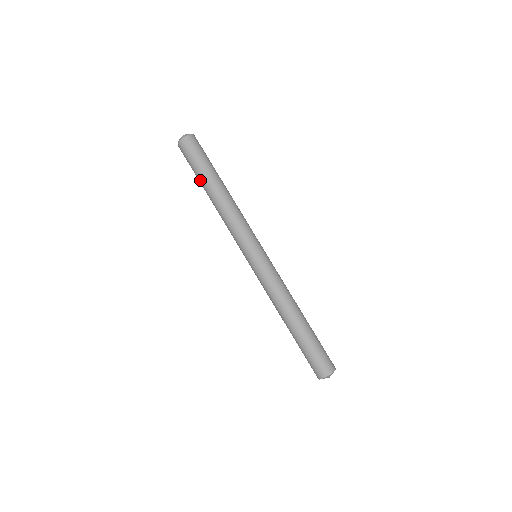
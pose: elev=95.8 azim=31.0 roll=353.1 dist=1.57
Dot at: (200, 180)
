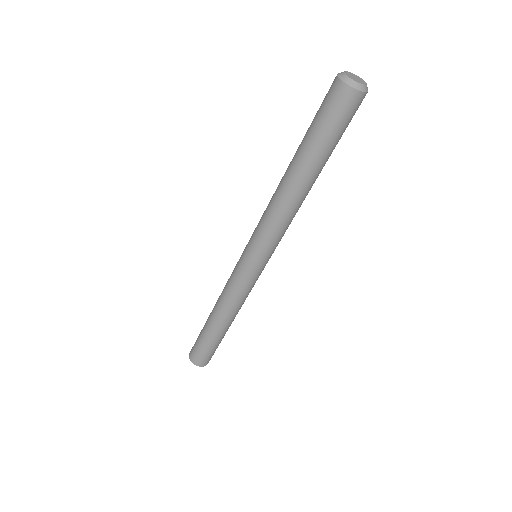
Dot at: (310, 154)
